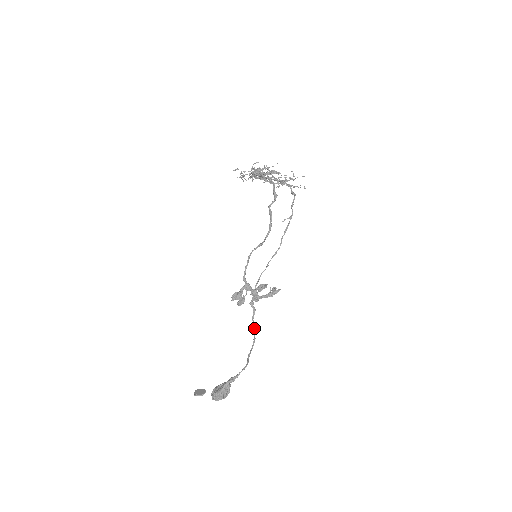
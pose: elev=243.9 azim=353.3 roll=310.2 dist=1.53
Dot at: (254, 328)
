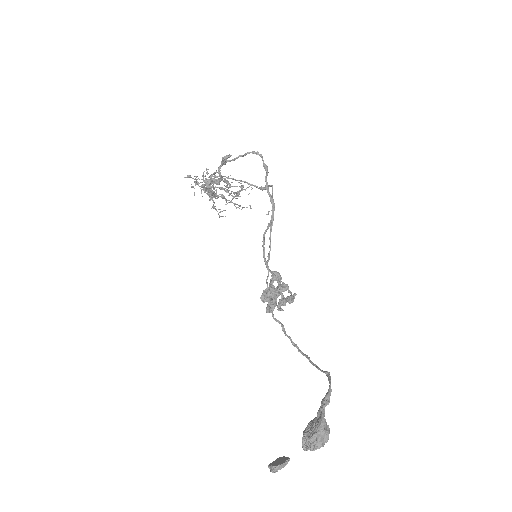
Dot at: (294, 345)
